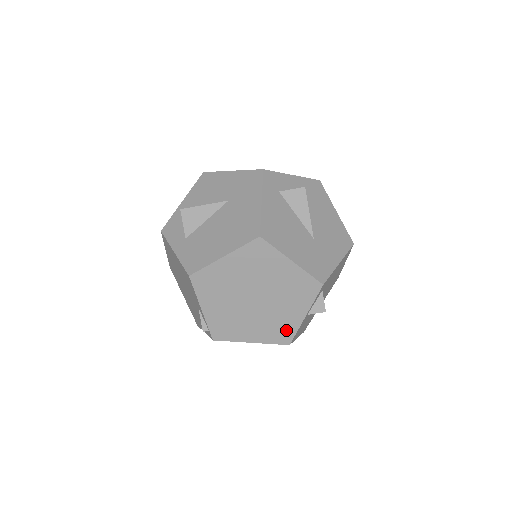
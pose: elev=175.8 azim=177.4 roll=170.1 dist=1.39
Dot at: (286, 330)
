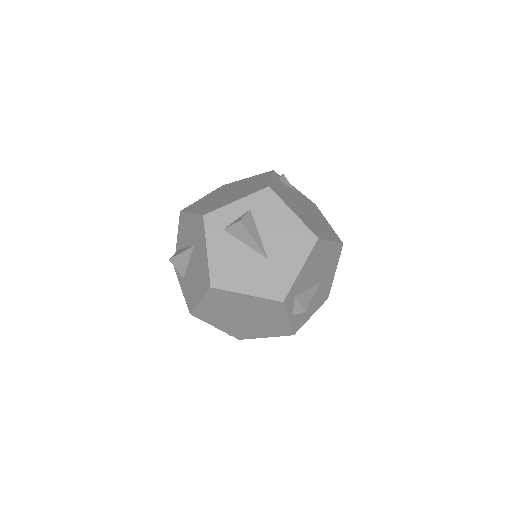
Dot at: (283, 328)
